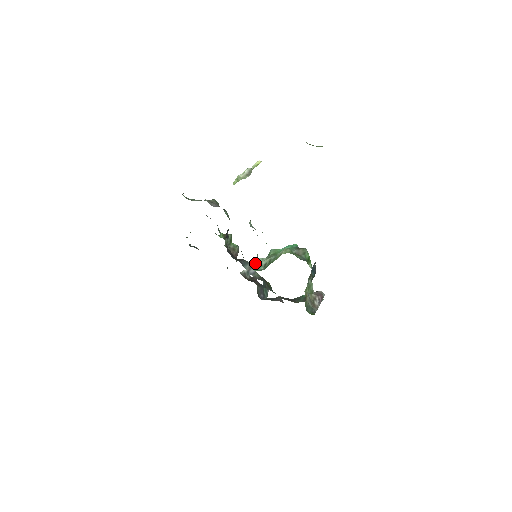
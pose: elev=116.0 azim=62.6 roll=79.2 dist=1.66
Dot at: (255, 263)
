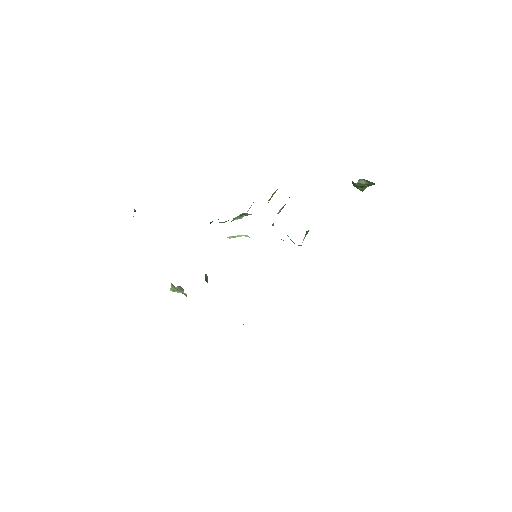
Dot at: occluded
